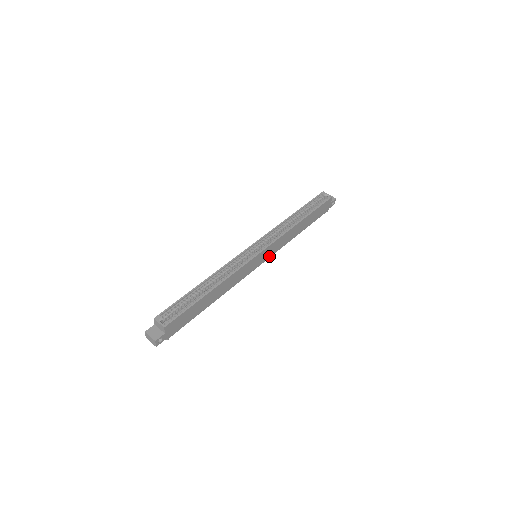
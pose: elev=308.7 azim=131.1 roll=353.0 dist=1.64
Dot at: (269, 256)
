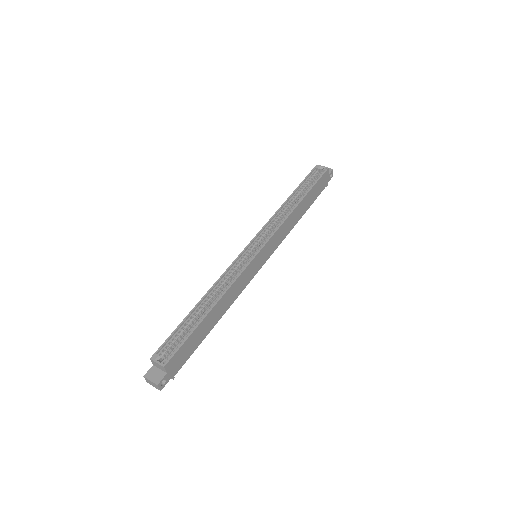
Dot at: (271, 252)
